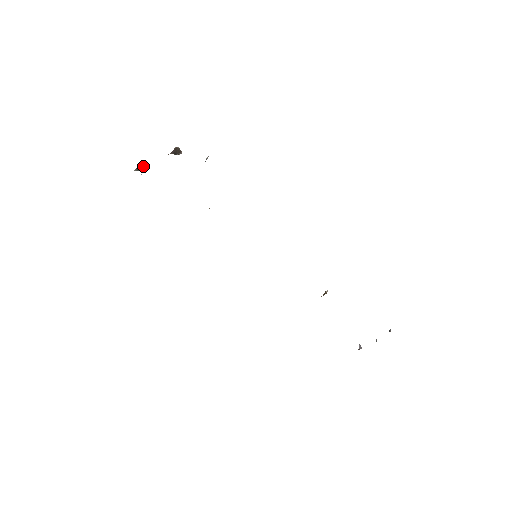
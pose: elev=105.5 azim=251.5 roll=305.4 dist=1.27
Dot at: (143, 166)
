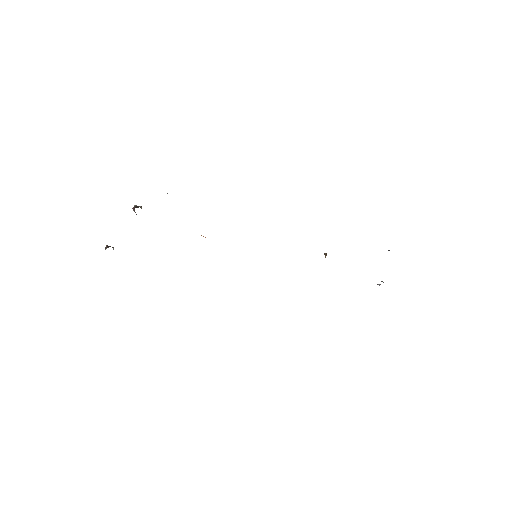
Dot at: (109, 246)
